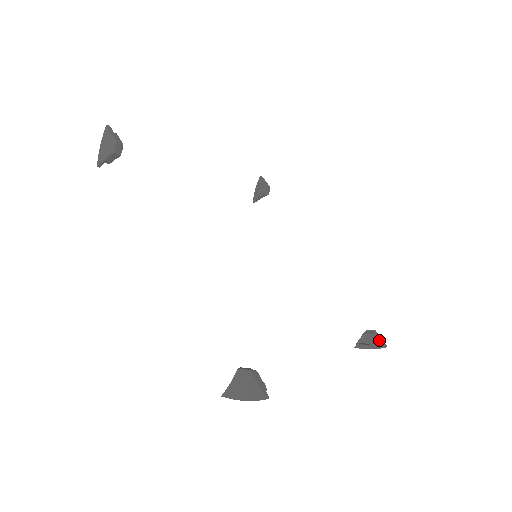
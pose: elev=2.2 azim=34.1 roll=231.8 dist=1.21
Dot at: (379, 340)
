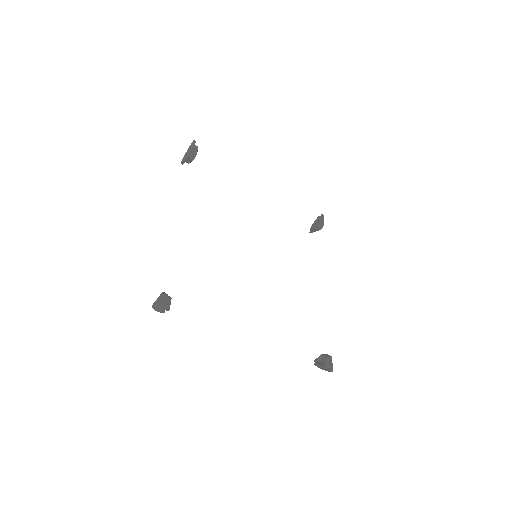
Dot at: (329, 364)
